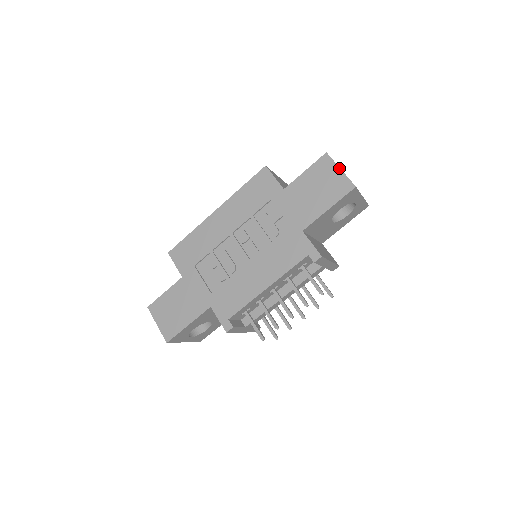
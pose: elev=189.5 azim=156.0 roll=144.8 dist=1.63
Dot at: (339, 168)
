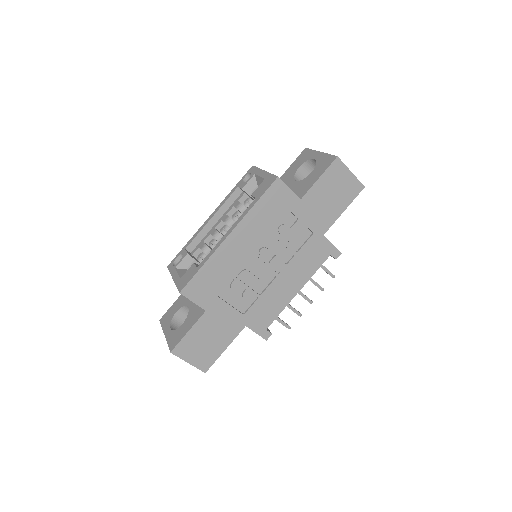
Dot at: (350, 171)
